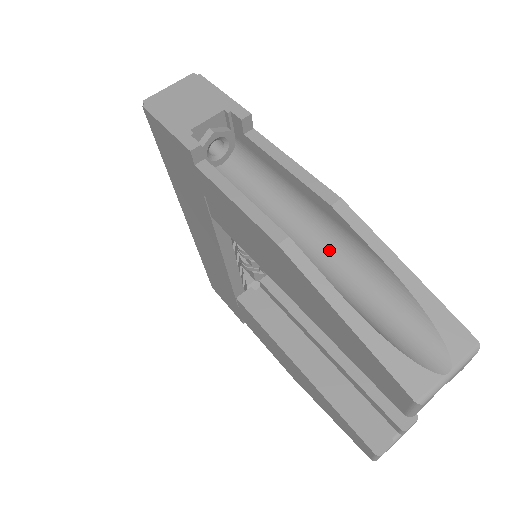
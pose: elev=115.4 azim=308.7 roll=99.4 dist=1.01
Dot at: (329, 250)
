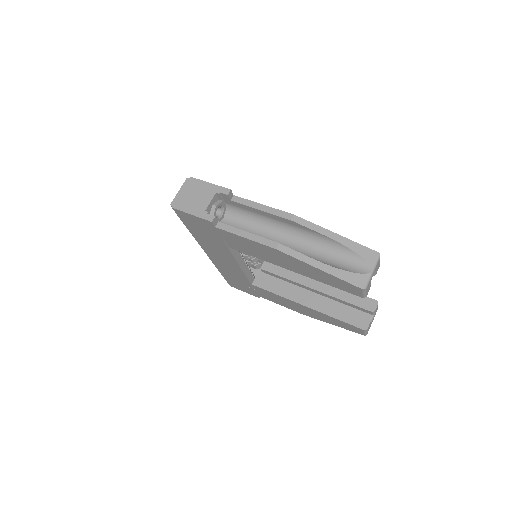
Dot at: (298, 240)
